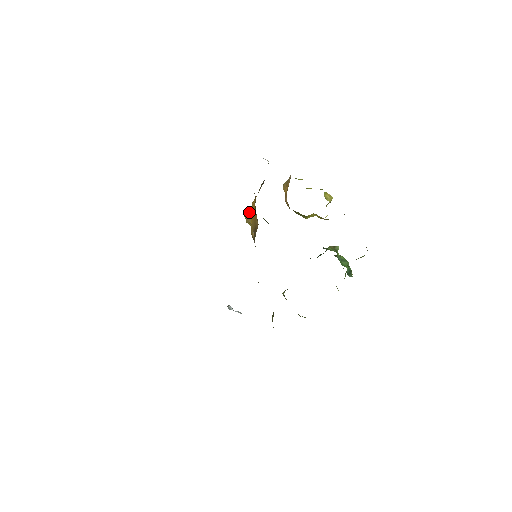
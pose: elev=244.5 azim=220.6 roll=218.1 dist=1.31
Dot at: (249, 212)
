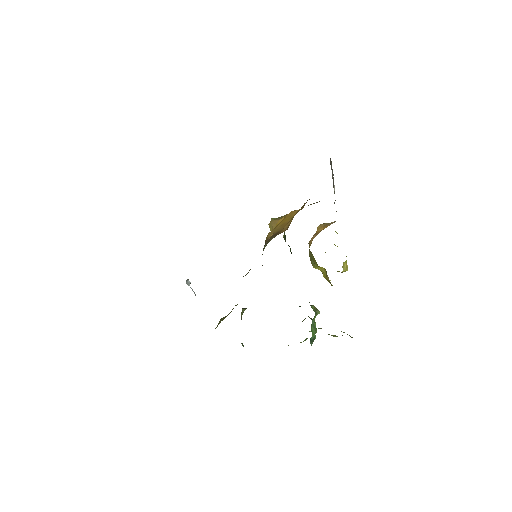
Dot at: (279, 218)
